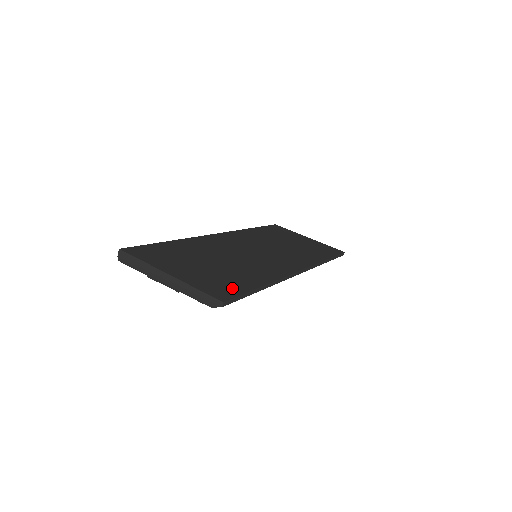
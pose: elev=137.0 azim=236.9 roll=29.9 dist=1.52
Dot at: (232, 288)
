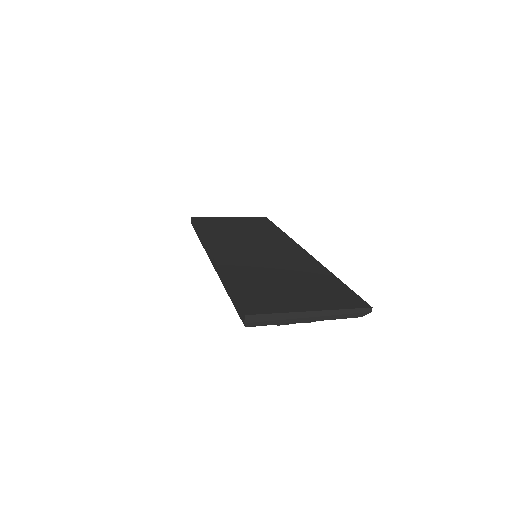
Dot at: (344, 293)
